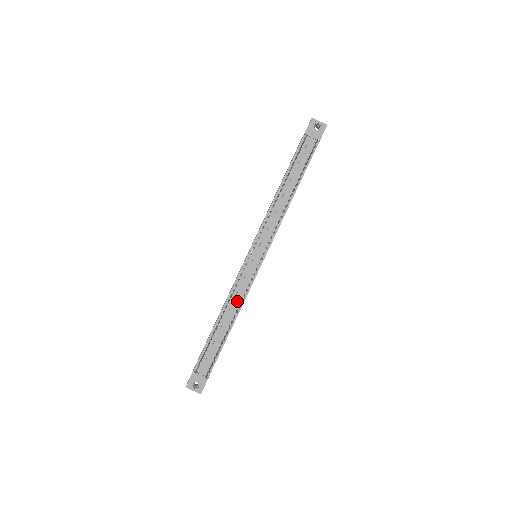
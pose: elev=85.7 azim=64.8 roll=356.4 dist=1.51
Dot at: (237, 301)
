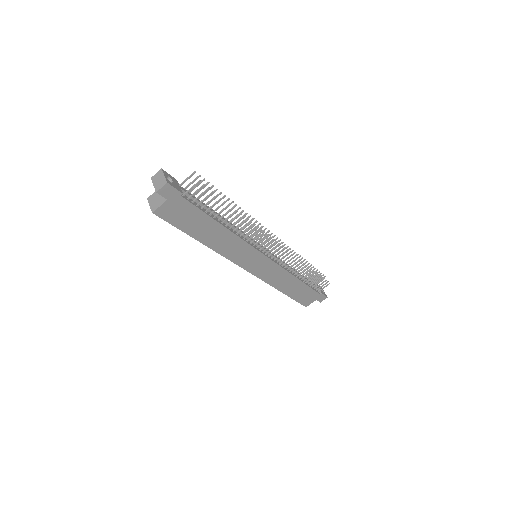
Dot at: (237, 232)
